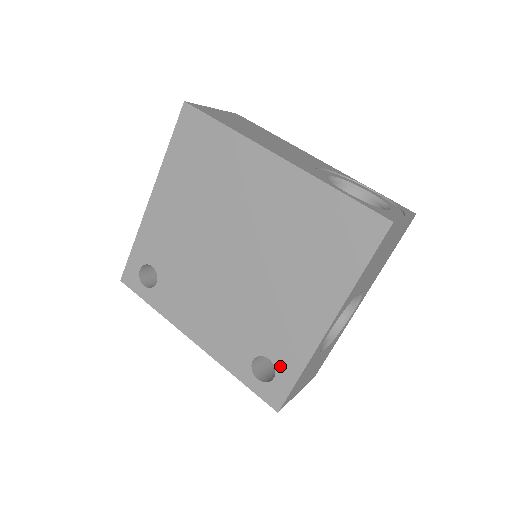
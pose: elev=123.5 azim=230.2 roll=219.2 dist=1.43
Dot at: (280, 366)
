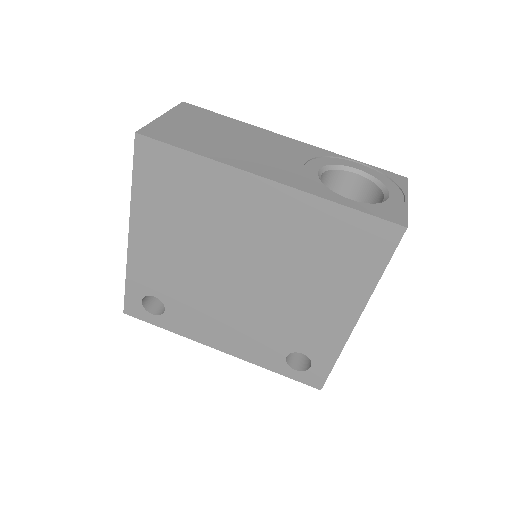
Dot at: (315, 357)
